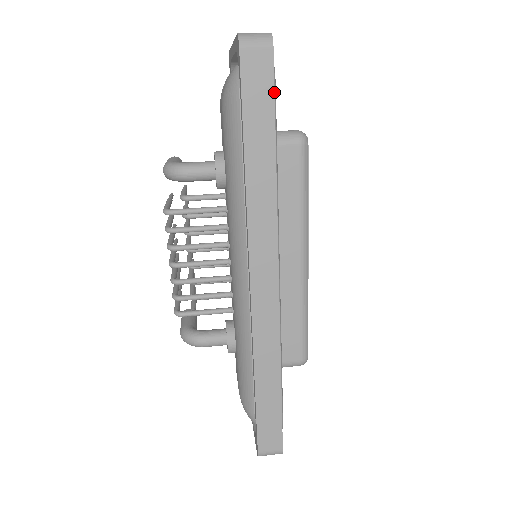
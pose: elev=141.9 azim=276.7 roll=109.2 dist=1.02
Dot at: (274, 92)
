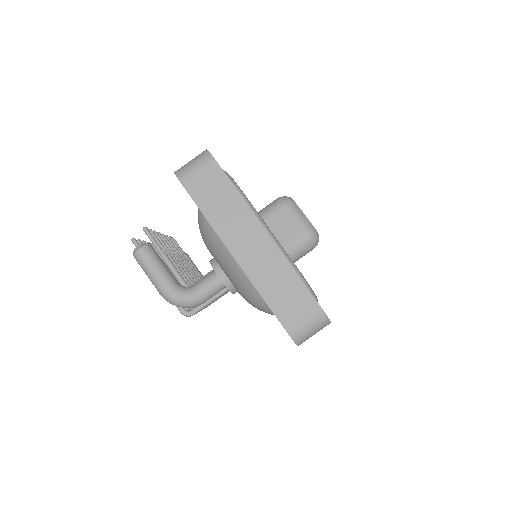
Dot at: occluded
